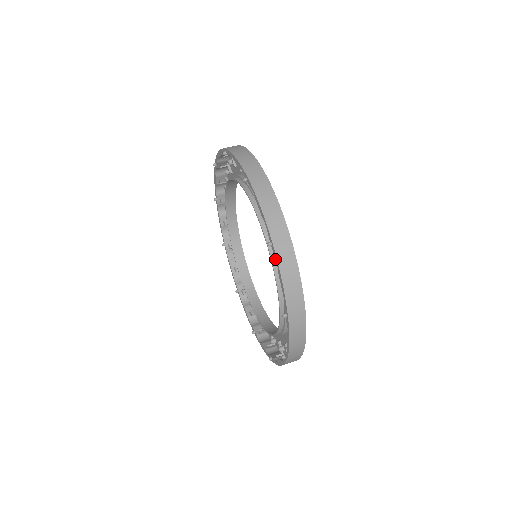
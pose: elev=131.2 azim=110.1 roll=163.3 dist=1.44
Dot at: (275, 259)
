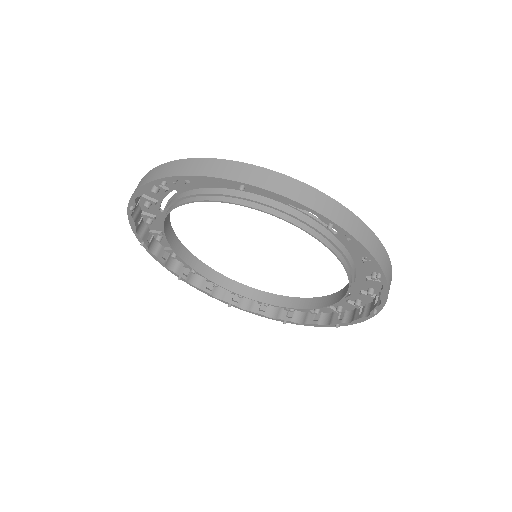
Dot at: (264, 207)
